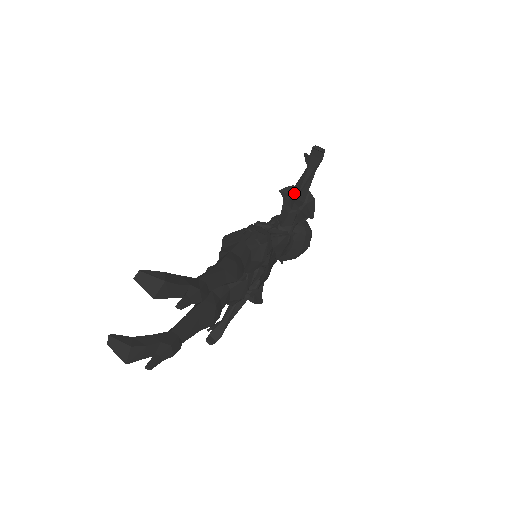
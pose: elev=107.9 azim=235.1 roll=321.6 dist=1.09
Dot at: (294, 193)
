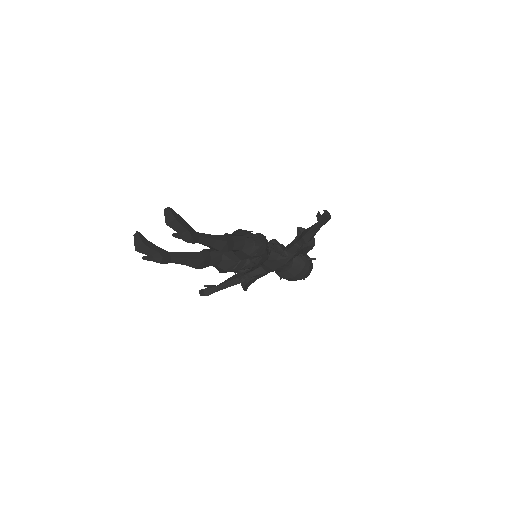
Dot at: (303, 233)
